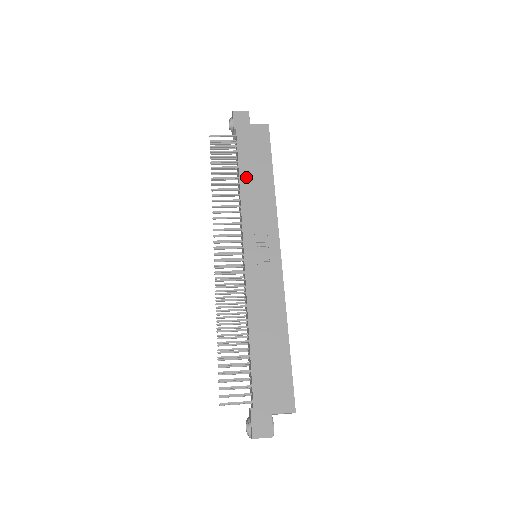
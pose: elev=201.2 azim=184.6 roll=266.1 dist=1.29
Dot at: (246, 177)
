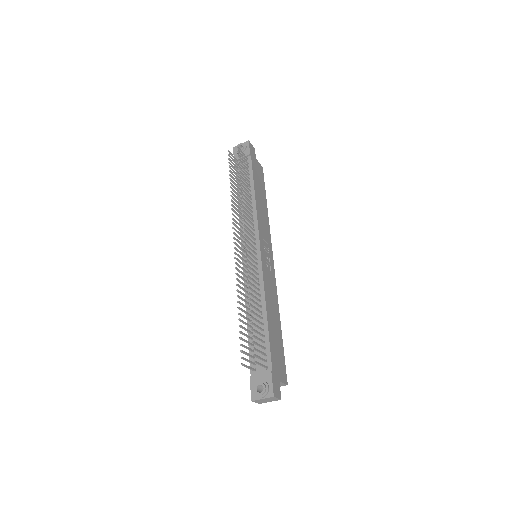
Dot at: (257, 194)
